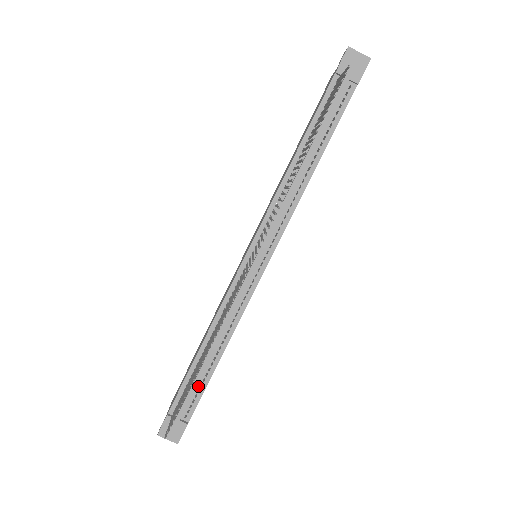
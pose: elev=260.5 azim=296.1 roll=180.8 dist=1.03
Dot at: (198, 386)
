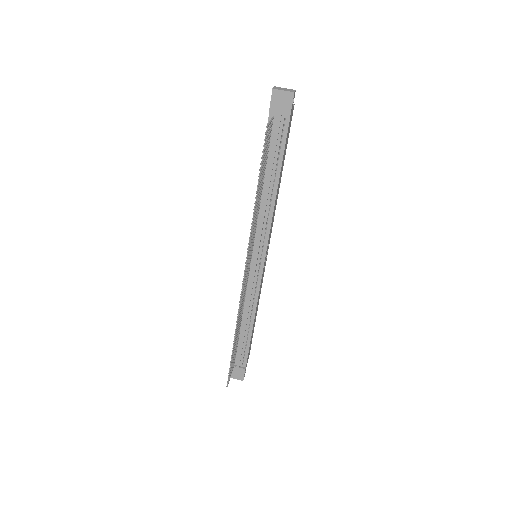
Dot at: (244, 346)
